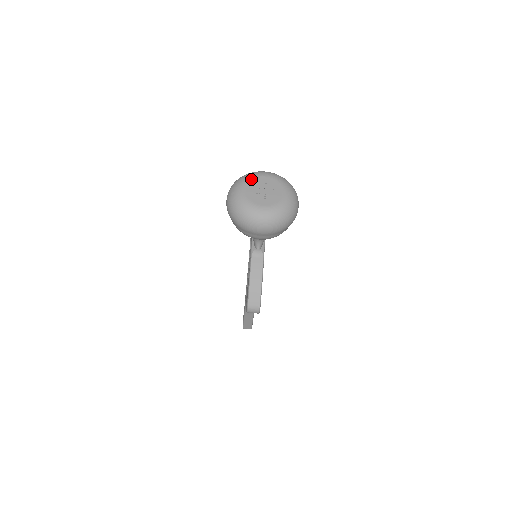
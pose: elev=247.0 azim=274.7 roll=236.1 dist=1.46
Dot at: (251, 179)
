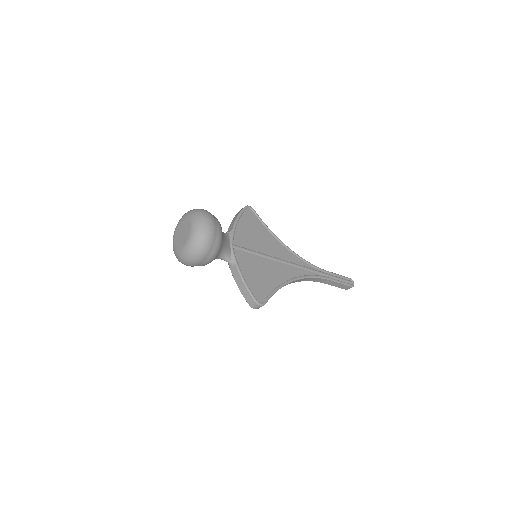
Dot at: (176, 229)
